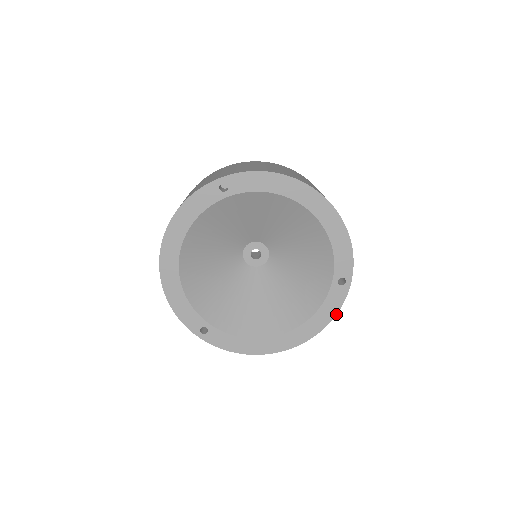
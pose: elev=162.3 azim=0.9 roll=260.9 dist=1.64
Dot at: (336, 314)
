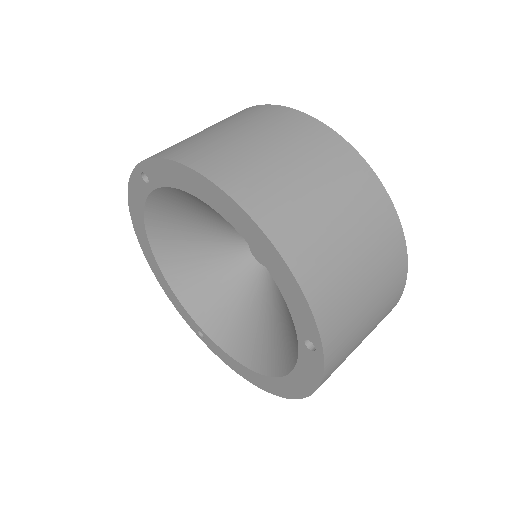
Dot at: (318, 386)
